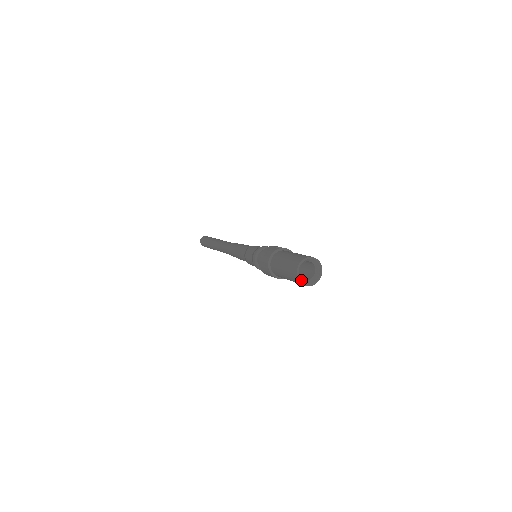
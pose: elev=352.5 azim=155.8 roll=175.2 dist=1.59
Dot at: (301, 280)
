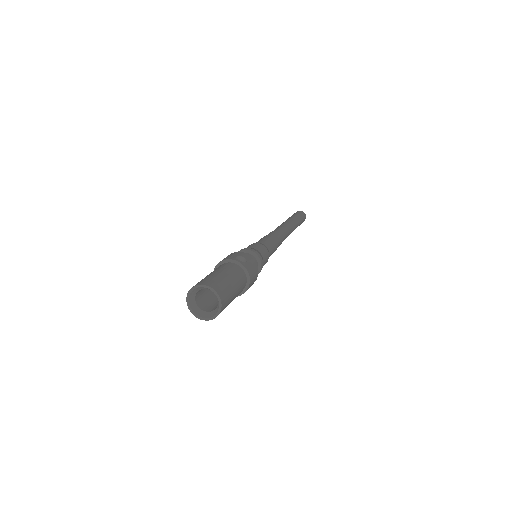
Dot at: (192, 306)
